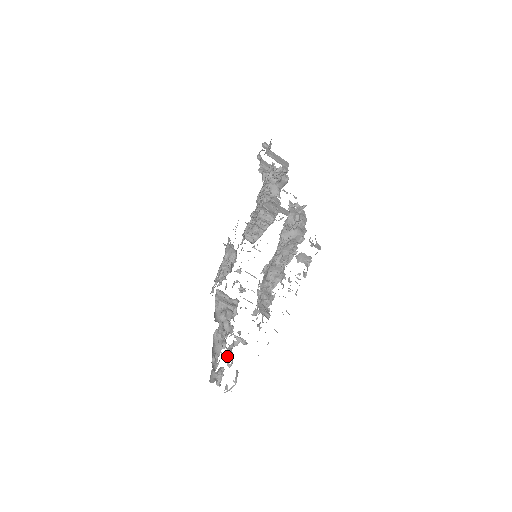
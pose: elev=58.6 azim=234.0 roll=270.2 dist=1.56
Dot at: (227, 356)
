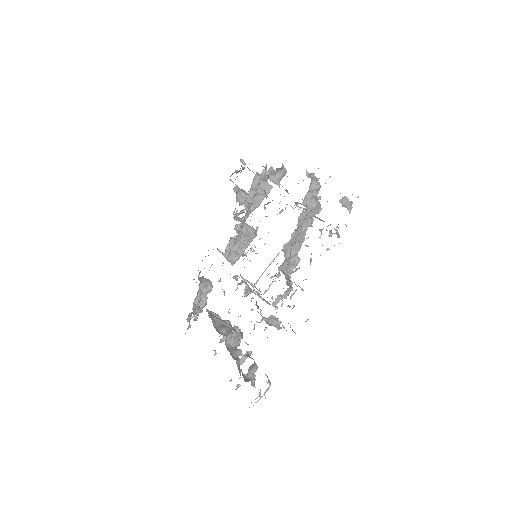
Dot at: (267, 337)
